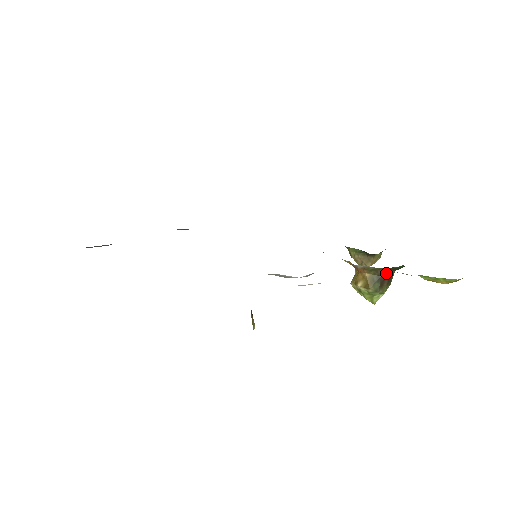
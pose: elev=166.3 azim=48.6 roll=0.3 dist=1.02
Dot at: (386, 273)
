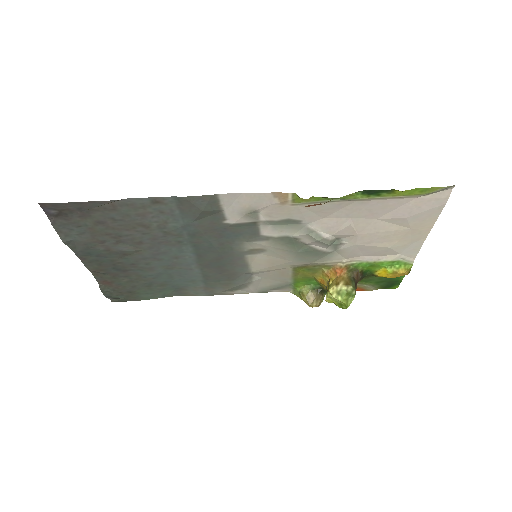
Dot at: (357, 276)
